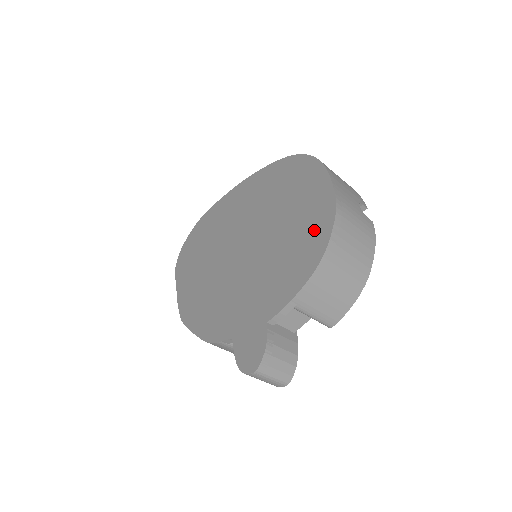
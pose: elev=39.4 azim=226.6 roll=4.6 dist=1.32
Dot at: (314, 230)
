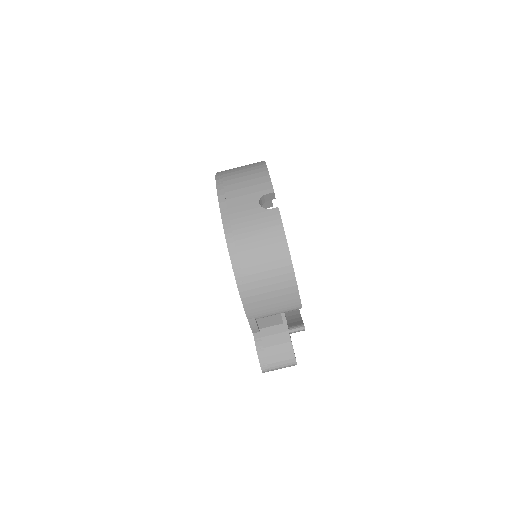
Dot at: occluded
